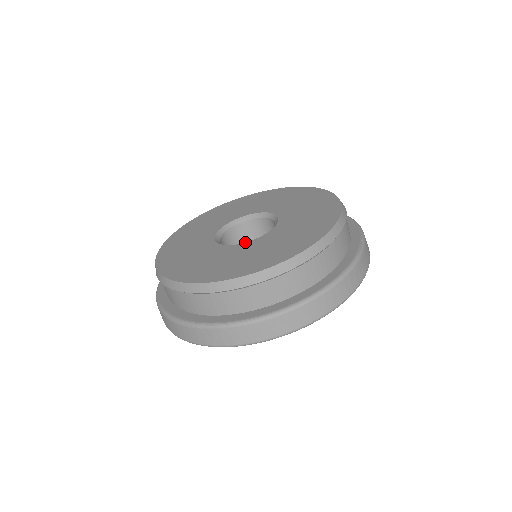
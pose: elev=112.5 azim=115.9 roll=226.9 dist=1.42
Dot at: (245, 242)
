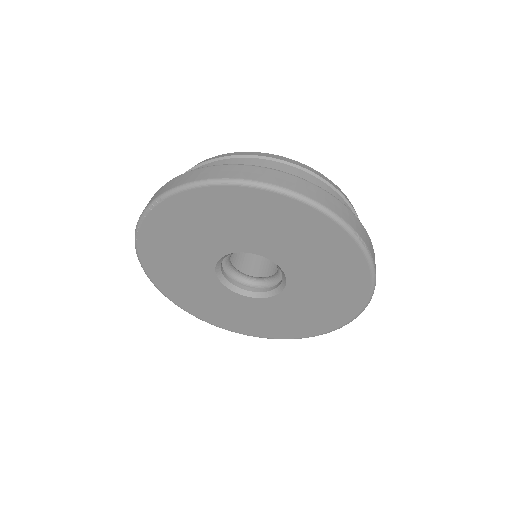
Dot at: occluded
